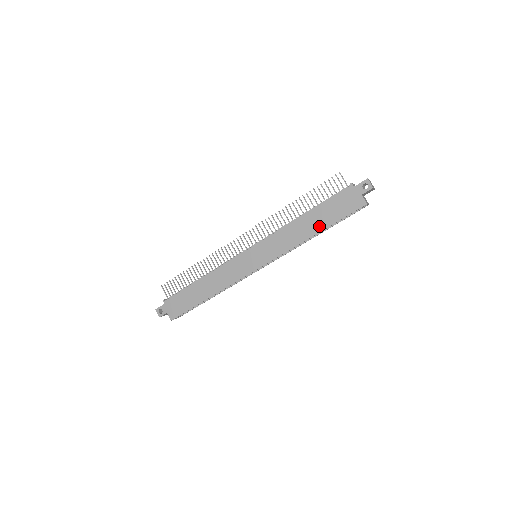
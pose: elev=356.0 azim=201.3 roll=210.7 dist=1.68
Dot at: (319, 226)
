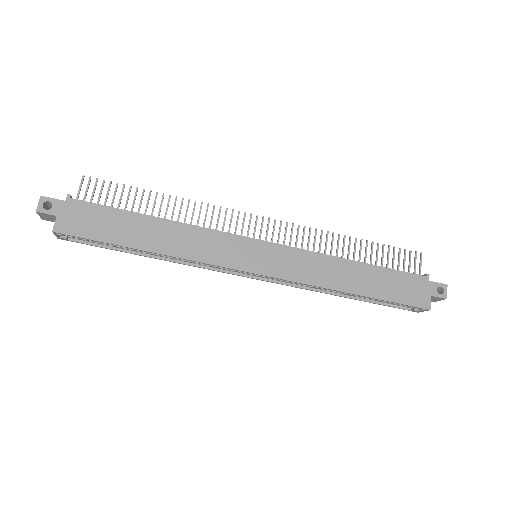
Dot at: (364, 288)
